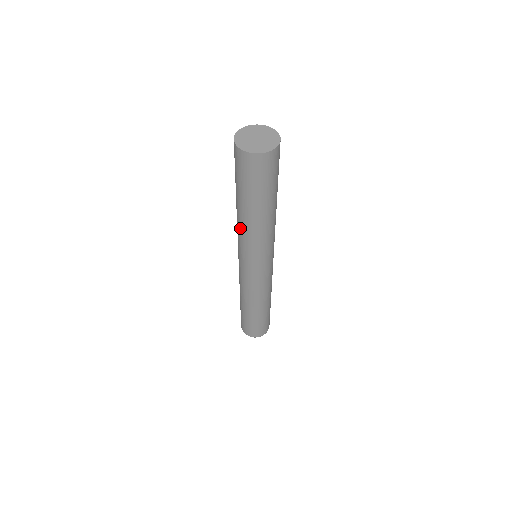
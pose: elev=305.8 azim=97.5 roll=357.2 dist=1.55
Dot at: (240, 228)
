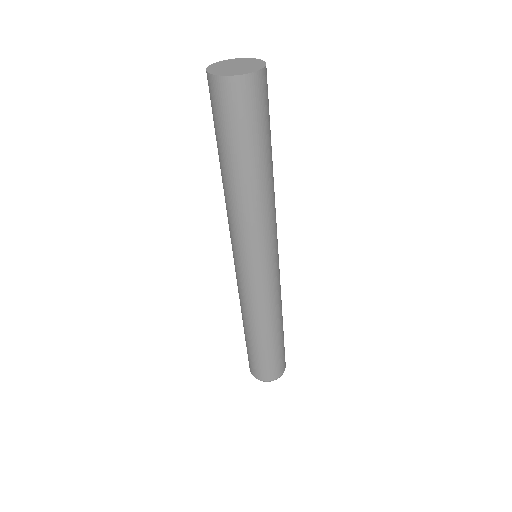
Dot at: (229, 207)
